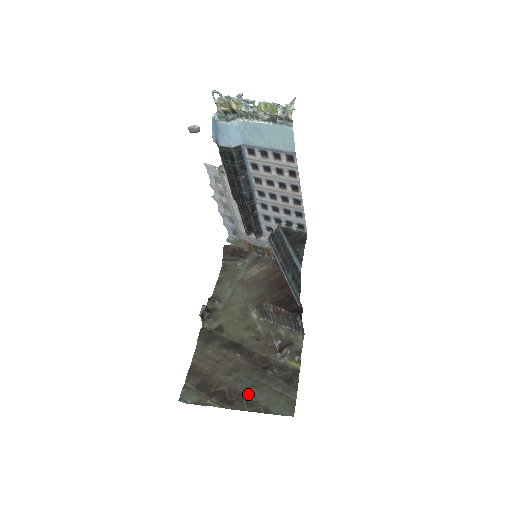
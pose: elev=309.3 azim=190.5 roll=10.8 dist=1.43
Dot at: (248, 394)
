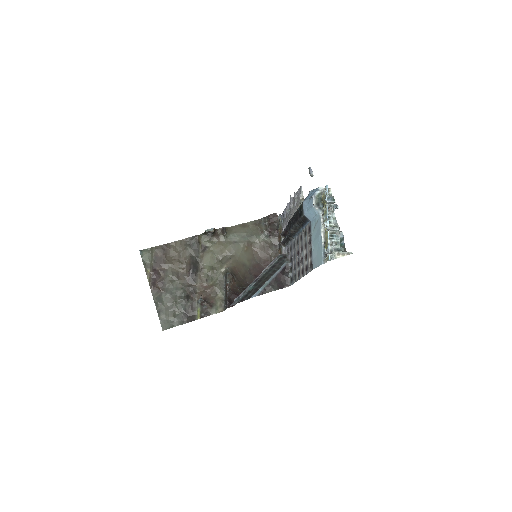
Dot at: (165, 294)
